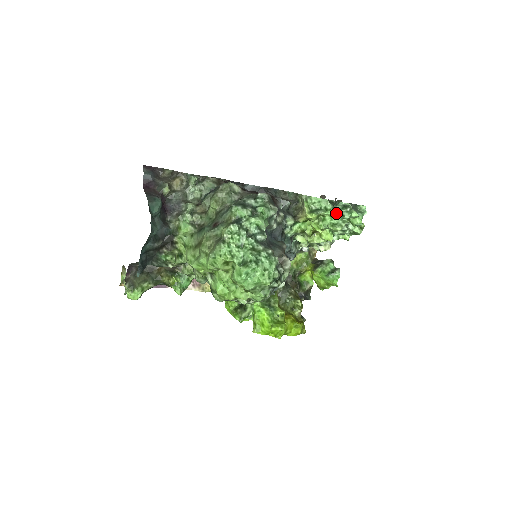
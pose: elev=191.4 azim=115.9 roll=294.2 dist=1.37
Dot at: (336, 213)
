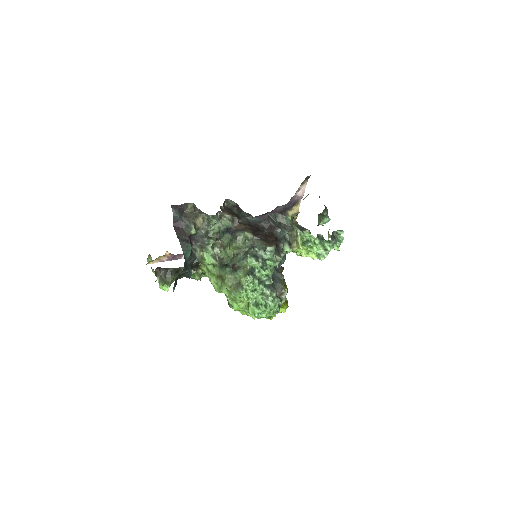
Dot at: (322, 247)
